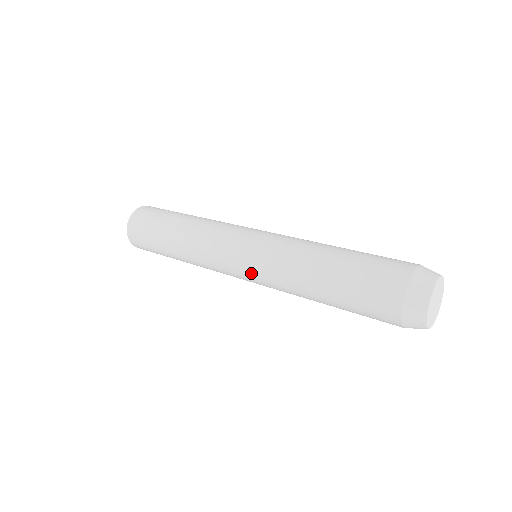
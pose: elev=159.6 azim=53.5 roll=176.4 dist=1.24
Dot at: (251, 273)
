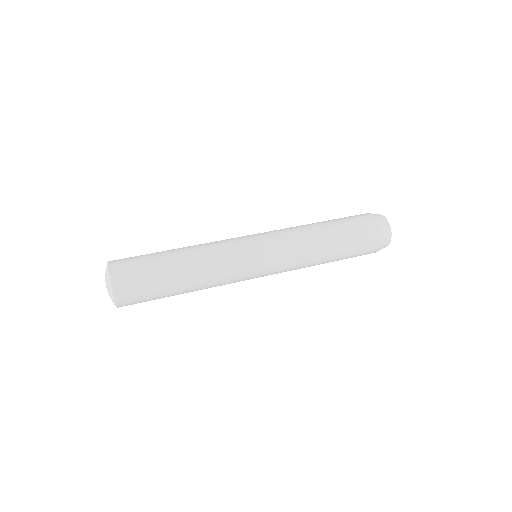
Dot at: occluded
